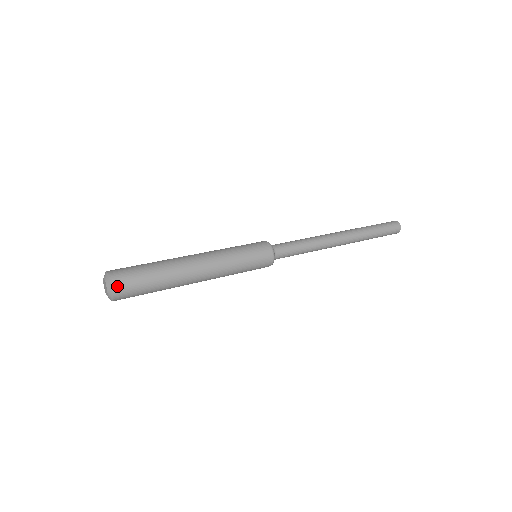
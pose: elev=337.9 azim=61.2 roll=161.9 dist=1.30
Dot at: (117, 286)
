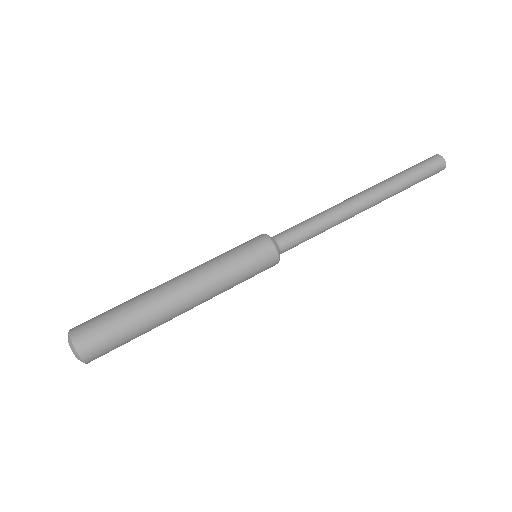
Dot at: (89, 358)
